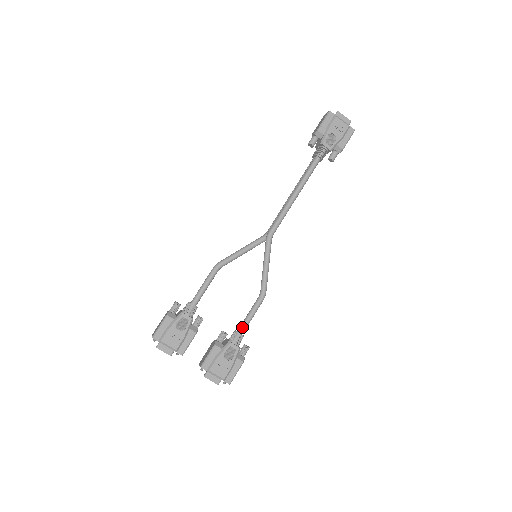
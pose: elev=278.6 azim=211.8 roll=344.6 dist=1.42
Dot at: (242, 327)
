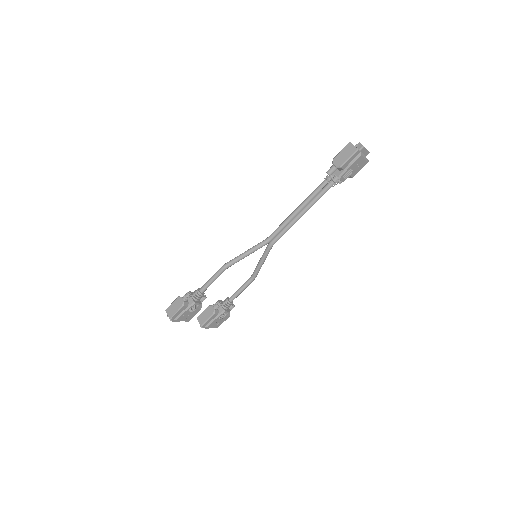
Dot at: (234, 298)
